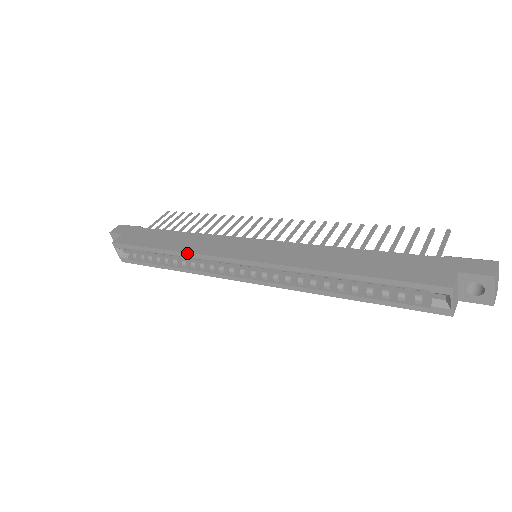
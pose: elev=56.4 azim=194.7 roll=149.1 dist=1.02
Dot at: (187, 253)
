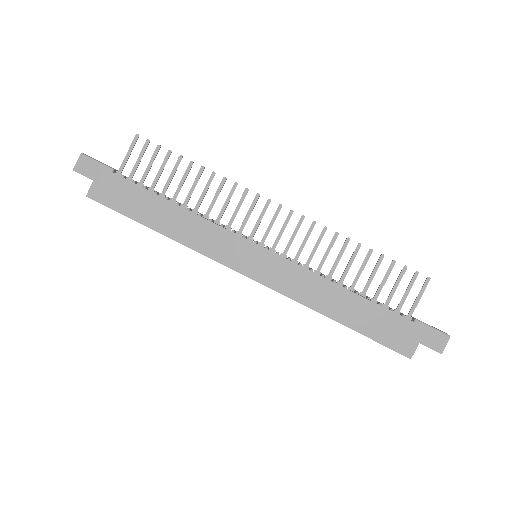
Dot at: occluded
